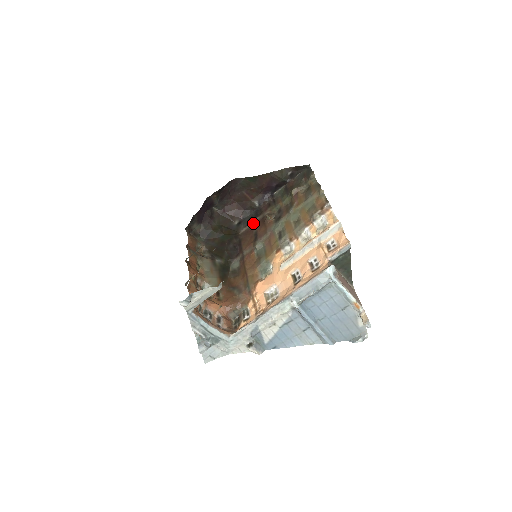
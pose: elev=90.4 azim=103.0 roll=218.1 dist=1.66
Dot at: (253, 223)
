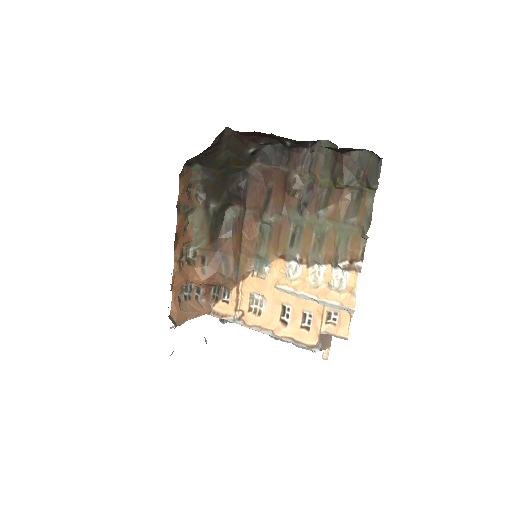
Dot at: (272, 168)
